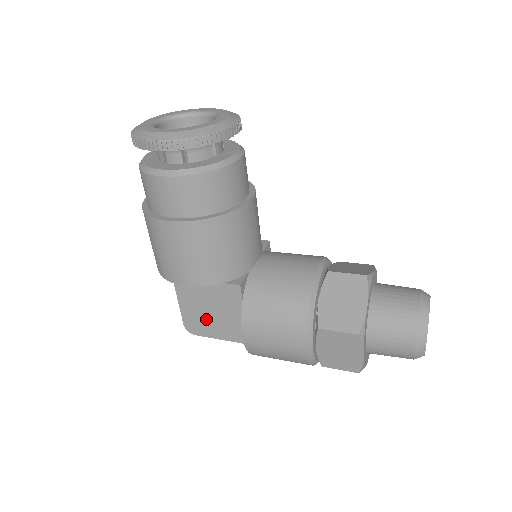
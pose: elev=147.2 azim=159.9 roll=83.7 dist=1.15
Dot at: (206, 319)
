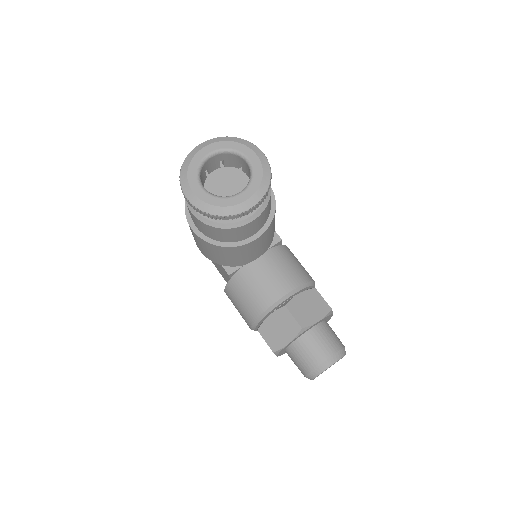
Dot at: occluded
